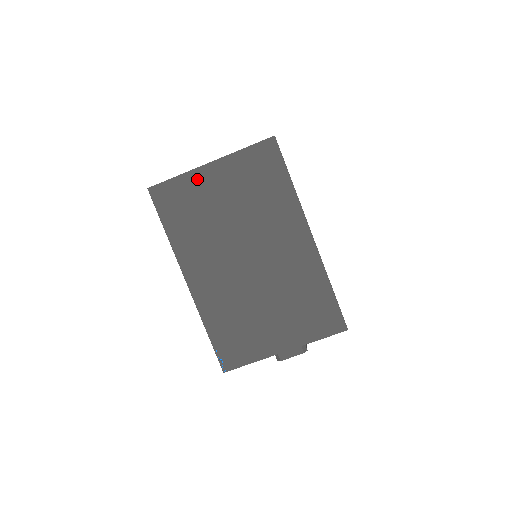
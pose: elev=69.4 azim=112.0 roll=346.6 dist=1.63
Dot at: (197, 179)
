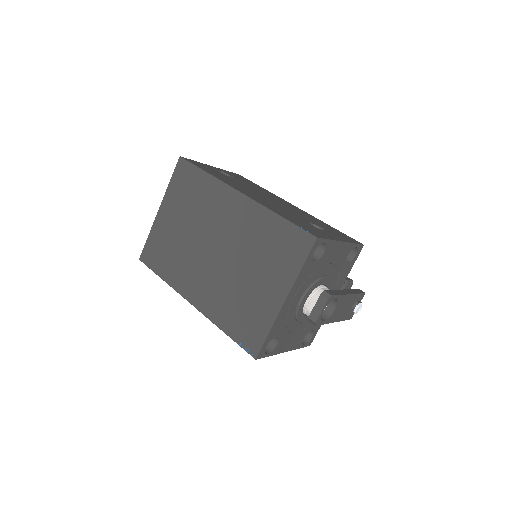
Dot at: (158, 227)
